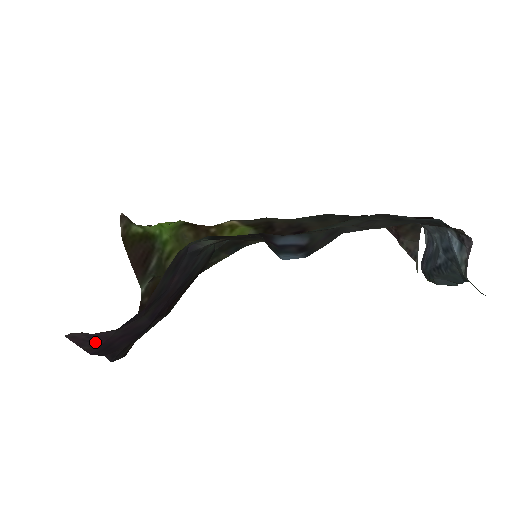
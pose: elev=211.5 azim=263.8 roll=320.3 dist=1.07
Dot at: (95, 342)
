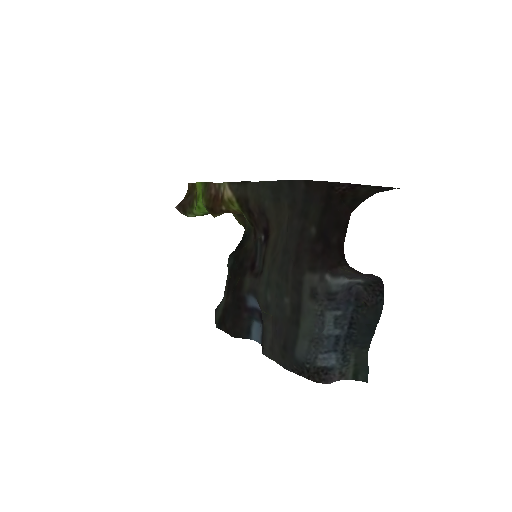
Dot at: occluded
